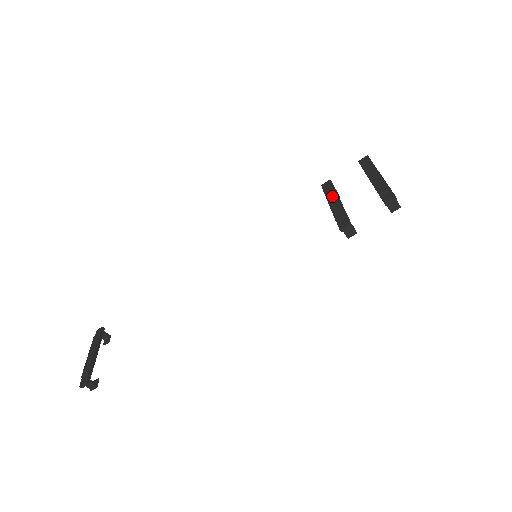
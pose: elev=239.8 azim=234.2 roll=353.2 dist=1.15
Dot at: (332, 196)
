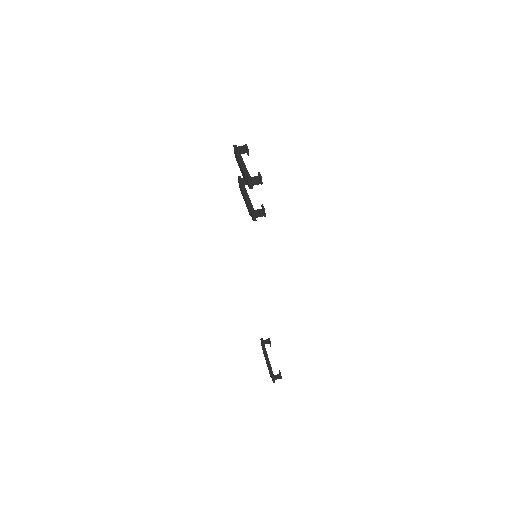
Dot at: (242, 193)
